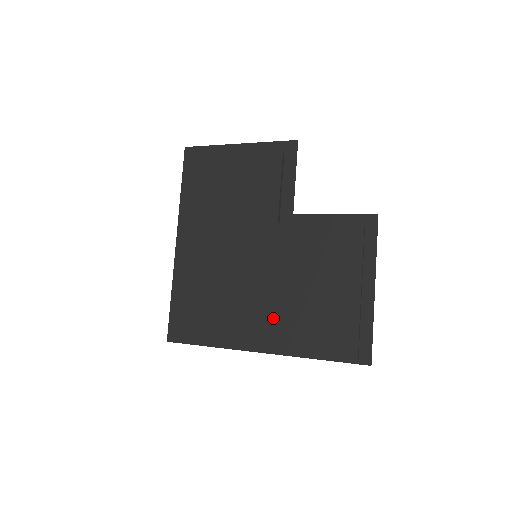
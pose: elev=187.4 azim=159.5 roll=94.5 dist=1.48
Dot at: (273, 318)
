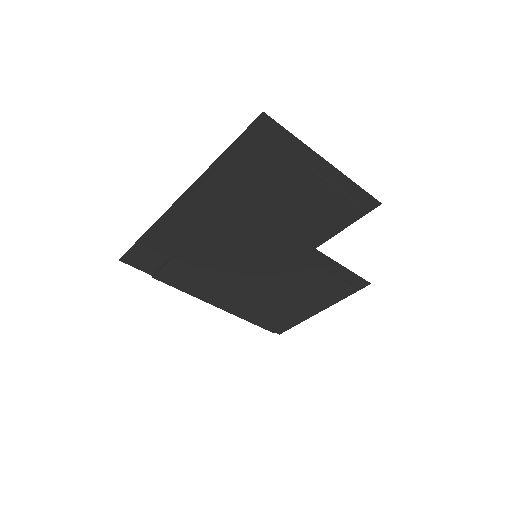
Dot at: (236, 296)
